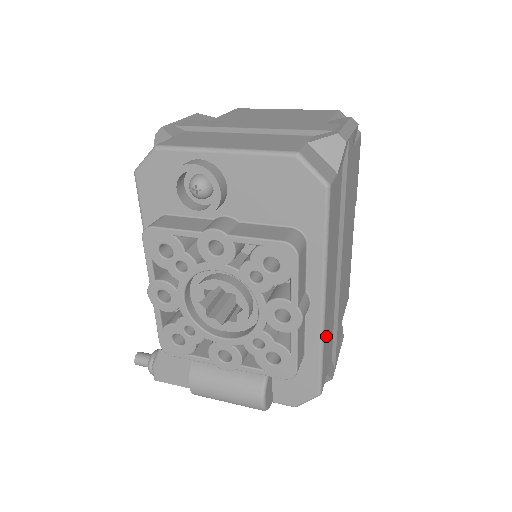
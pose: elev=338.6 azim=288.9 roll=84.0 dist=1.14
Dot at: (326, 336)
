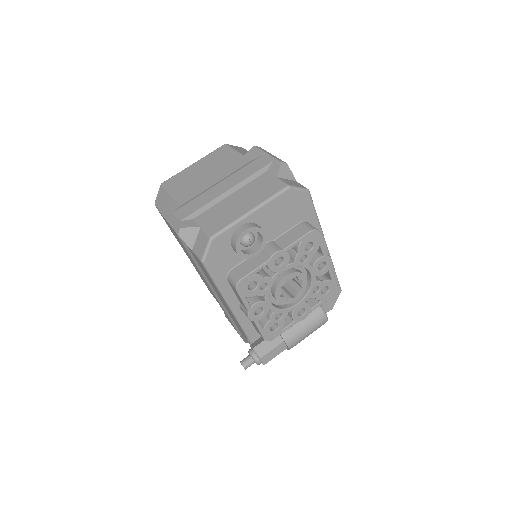
Dot at: occluded
